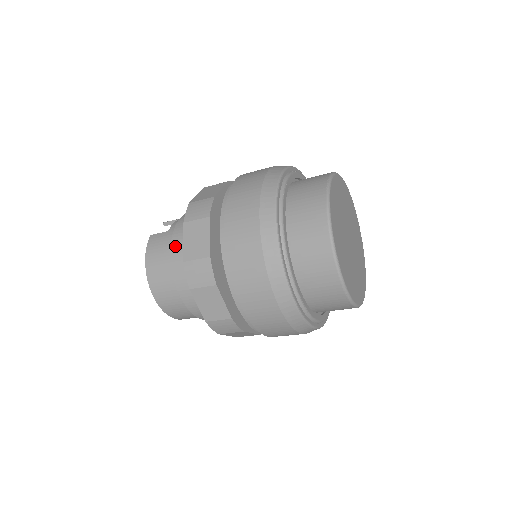
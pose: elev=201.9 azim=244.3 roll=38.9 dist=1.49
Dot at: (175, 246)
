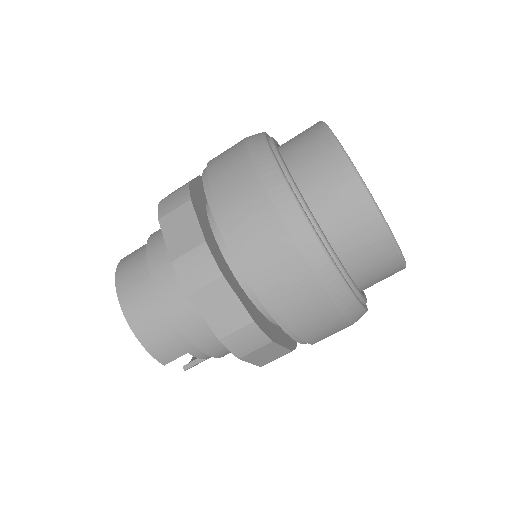
Dot at: occluded
